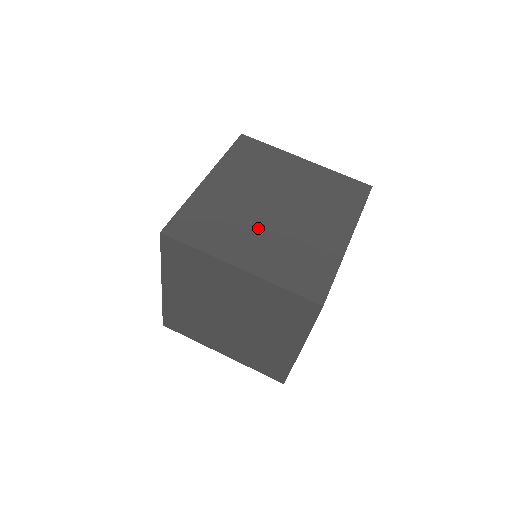
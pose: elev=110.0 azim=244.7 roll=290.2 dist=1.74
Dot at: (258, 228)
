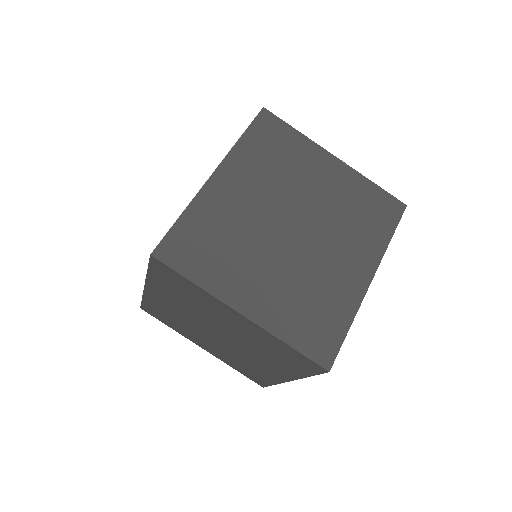
Dot at: (269, 257)
